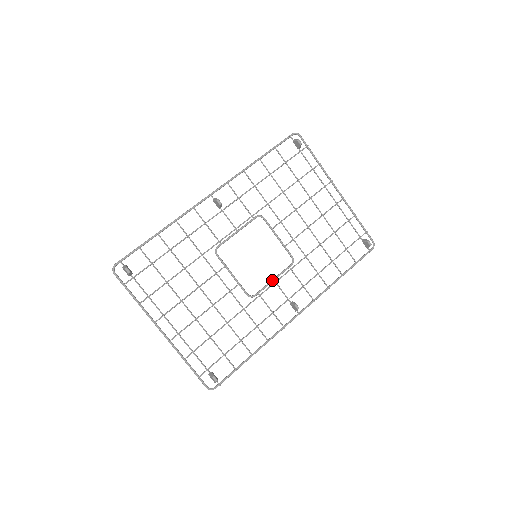
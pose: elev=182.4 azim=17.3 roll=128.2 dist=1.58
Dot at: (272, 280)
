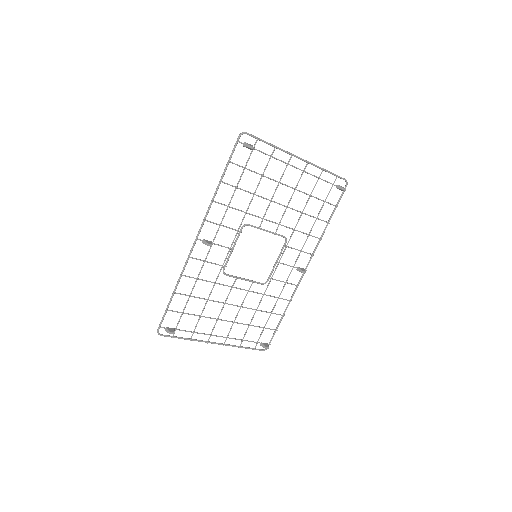
Dot at: (276, 263)
